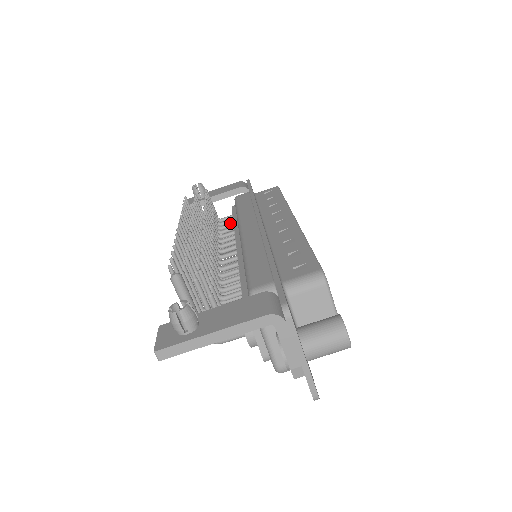
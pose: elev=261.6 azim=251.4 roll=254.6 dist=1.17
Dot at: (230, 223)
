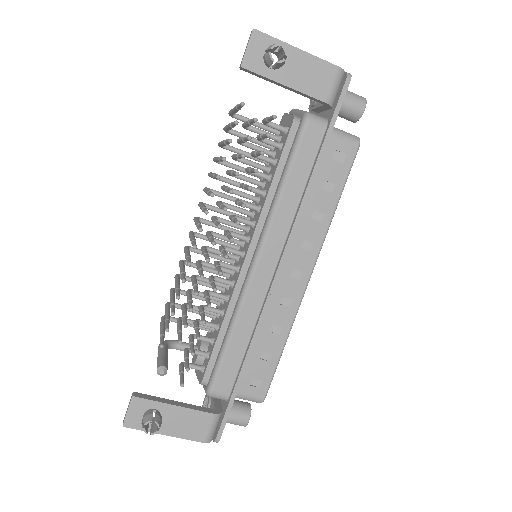
Dot at: (270, 161)
